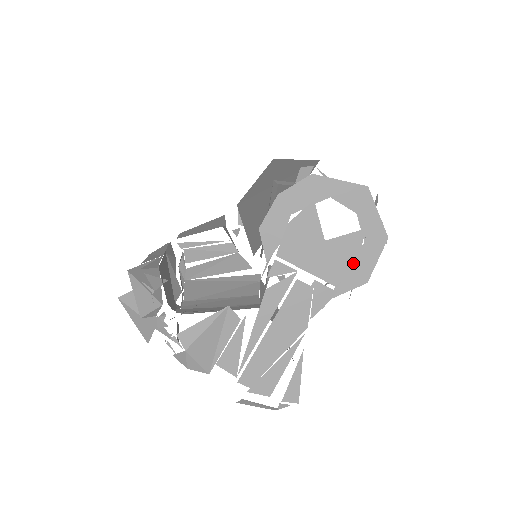
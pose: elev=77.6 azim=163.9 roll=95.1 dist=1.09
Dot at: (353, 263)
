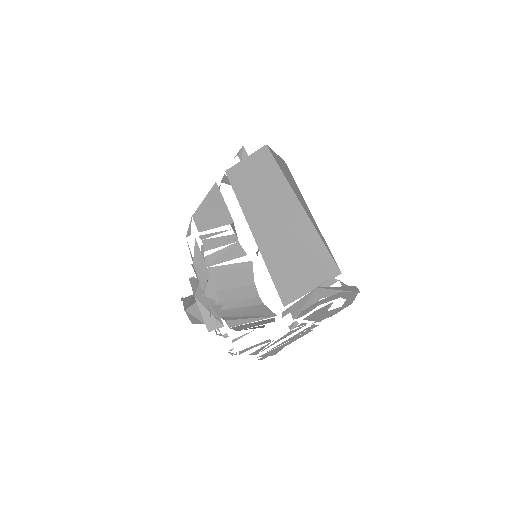
Dot at: occluded
